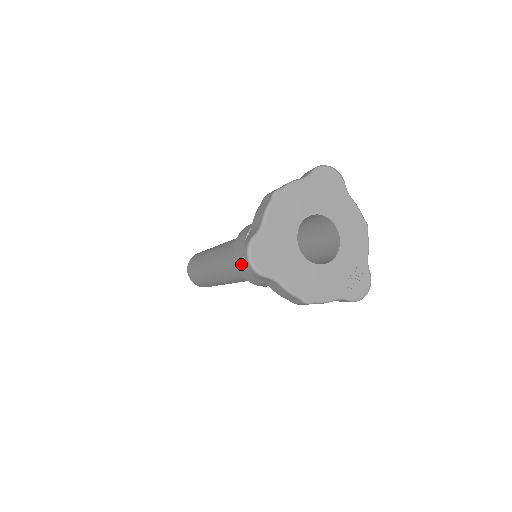
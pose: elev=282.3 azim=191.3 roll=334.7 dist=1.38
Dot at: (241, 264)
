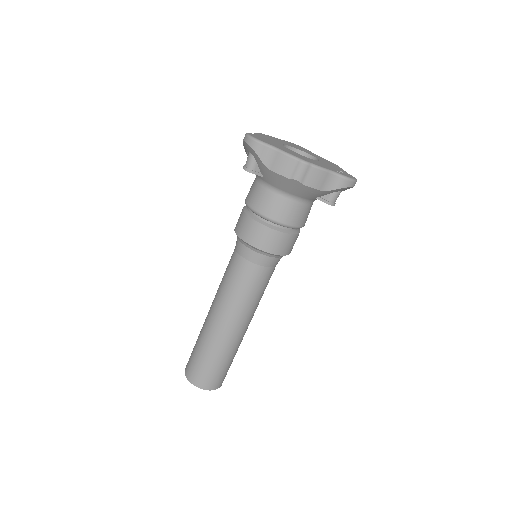
Dot at: (243, 226)
